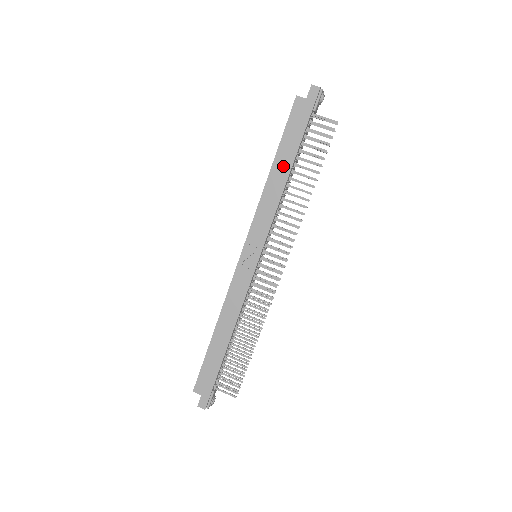
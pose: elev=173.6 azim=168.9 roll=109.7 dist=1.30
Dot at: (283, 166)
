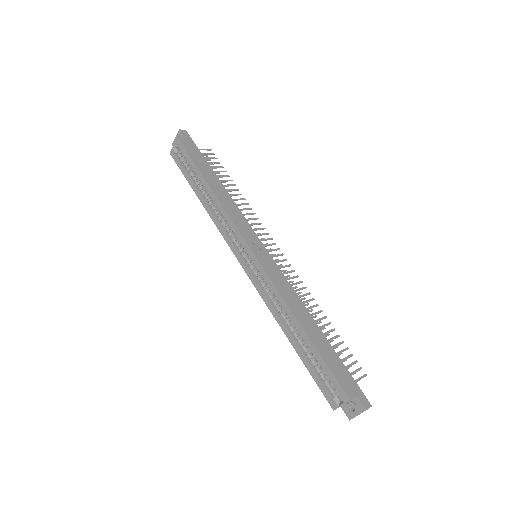
Dot at: (214, 180)
